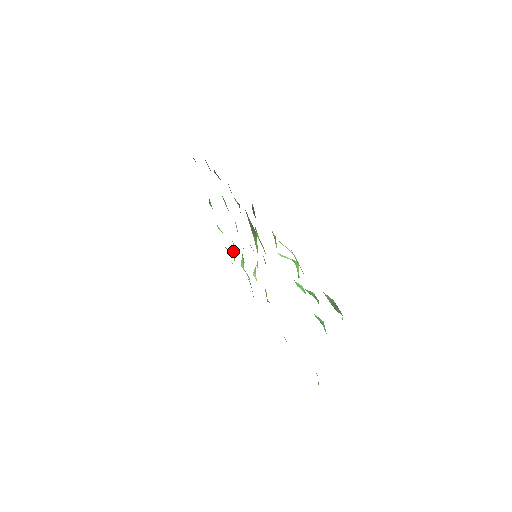
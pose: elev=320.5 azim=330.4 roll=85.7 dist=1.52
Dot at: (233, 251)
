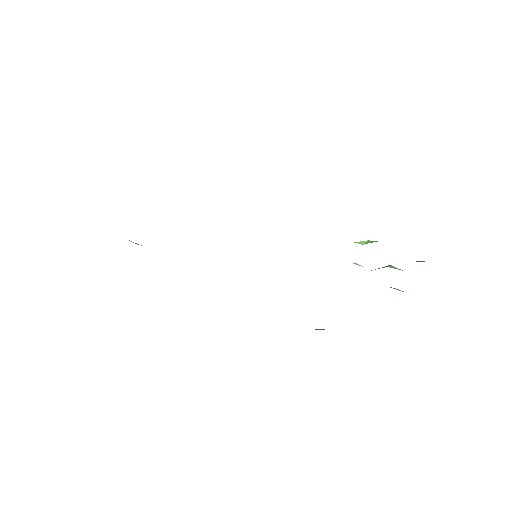
Dot at: occluded
